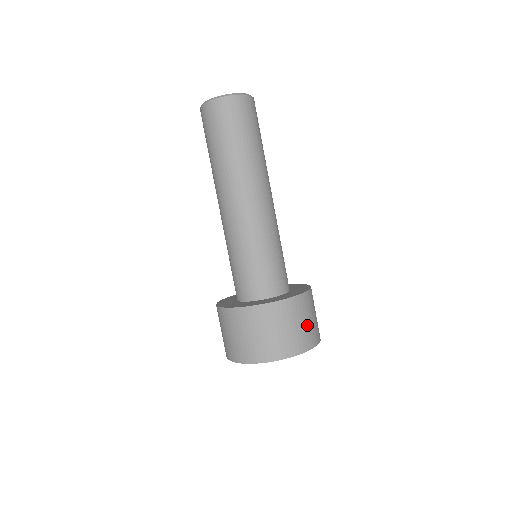
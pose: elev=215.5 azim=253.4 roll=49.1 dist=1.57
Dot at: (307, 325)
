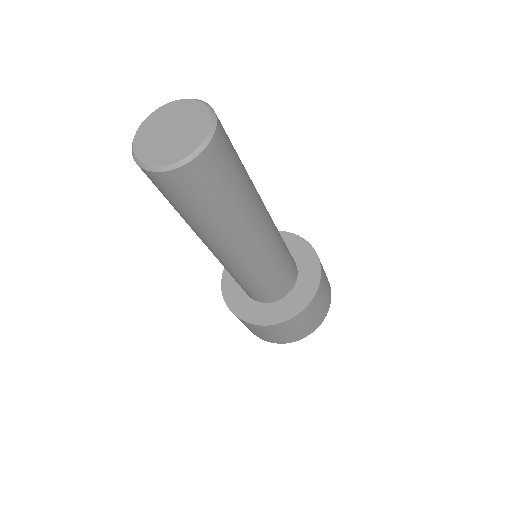
Dot at: (314, 318)
